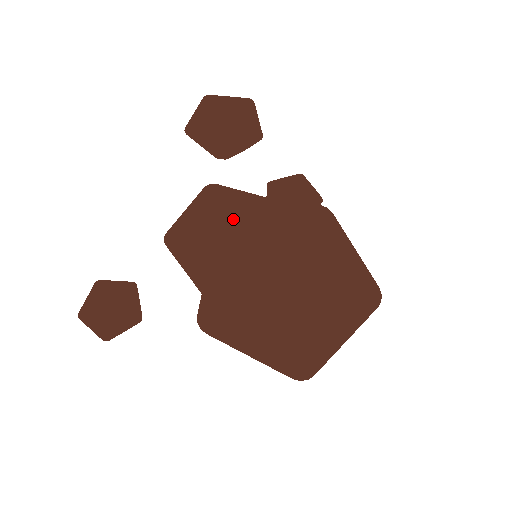
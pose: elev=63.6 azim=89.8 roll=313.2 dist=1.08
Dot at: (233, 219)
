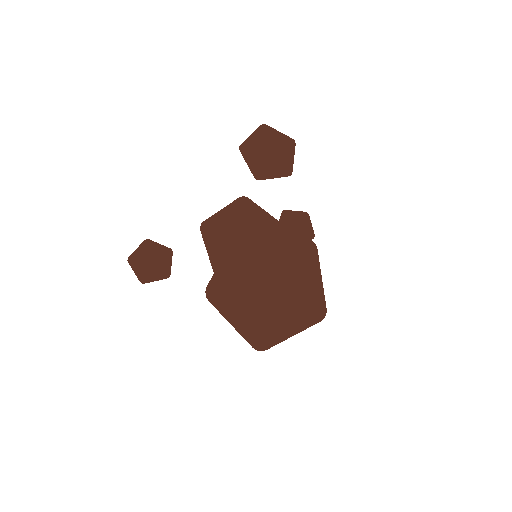
Dot at: (251, 228)
